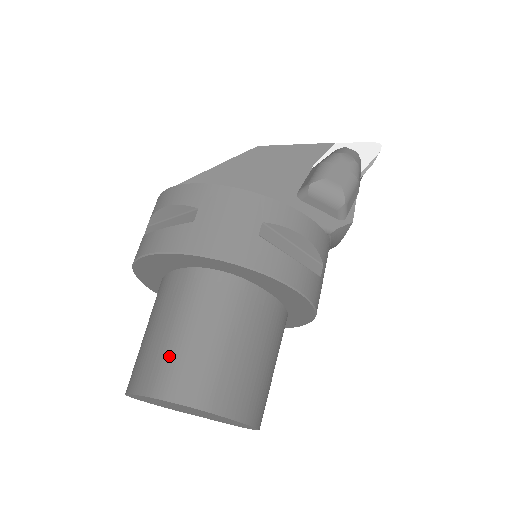
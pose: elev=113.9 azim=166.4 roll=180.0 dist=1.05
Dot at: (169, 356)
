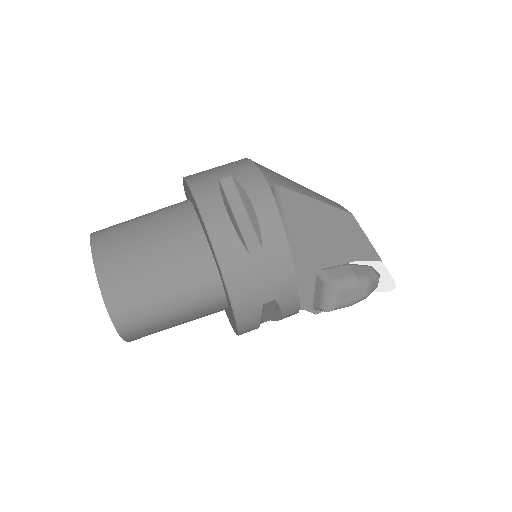
Dot at: (138, 290)
